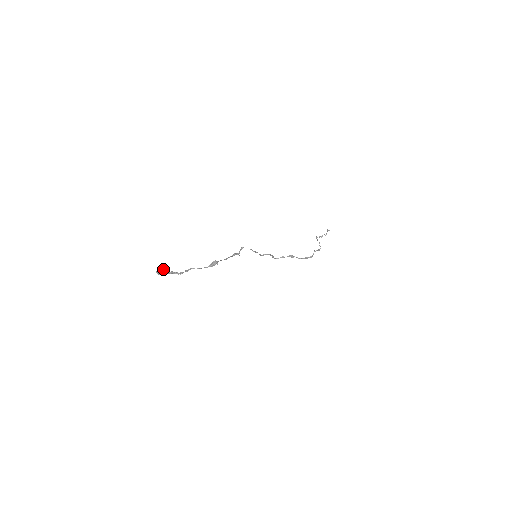
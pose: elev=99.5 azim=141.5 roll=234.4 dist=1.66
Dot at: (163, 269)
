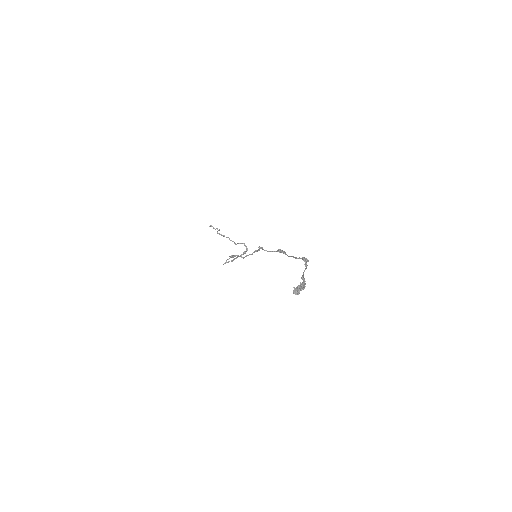
Dot at: (301, 284)
